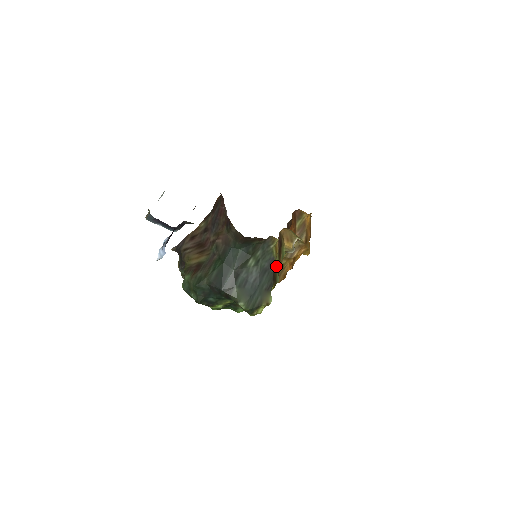
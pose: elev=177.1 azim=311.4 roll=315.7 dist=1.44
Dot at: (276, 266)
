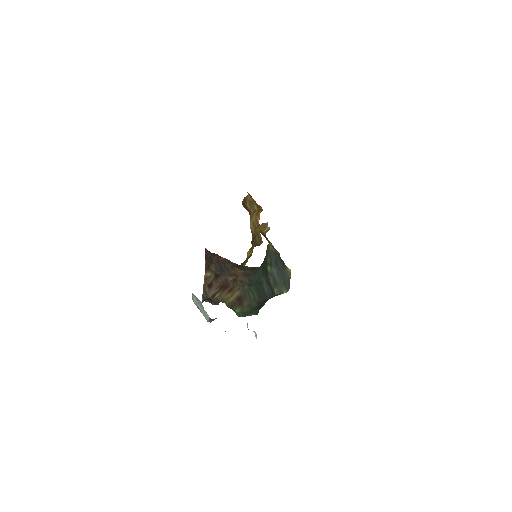
Dot at: occluded
